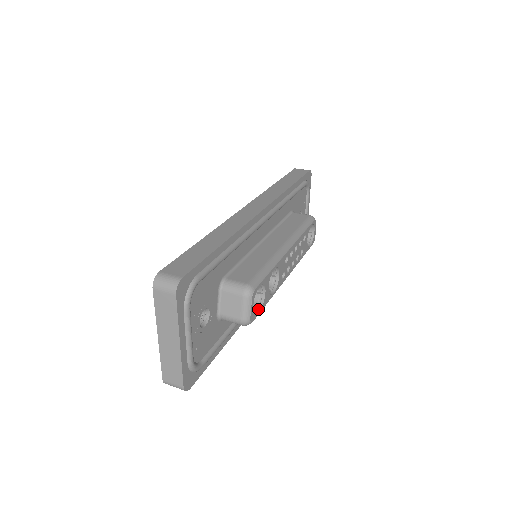
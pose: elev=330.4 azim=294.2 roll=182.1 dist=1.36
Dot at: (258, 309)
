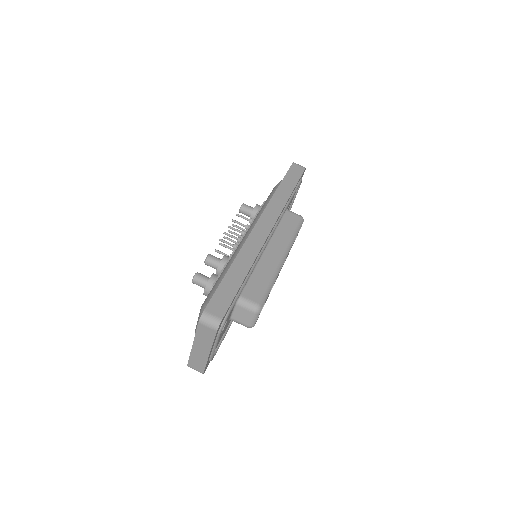
Dot at: occluded
